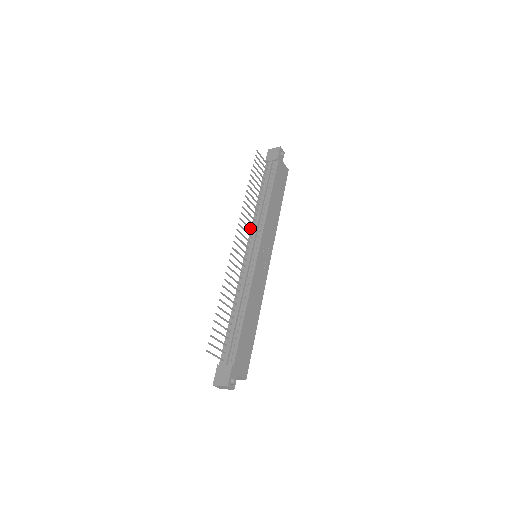
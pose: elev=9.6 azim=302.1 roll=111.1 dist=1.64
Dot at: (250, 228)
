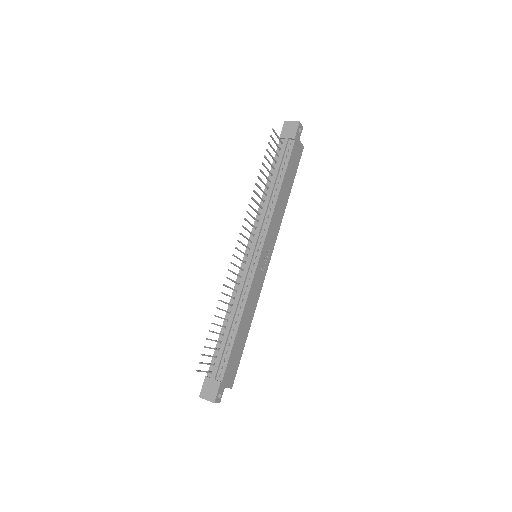
Dot at: occluded
